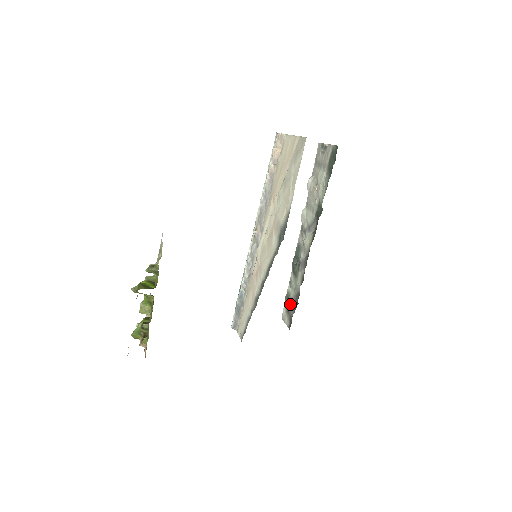
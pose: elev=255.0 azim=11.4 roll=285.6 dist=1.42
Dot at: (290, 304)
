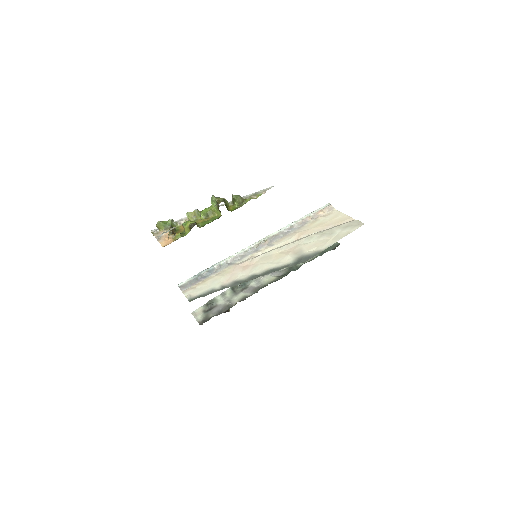
Dot at: (213, 308)
